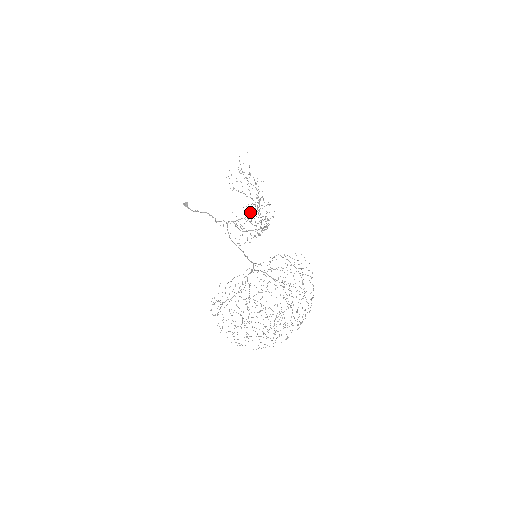
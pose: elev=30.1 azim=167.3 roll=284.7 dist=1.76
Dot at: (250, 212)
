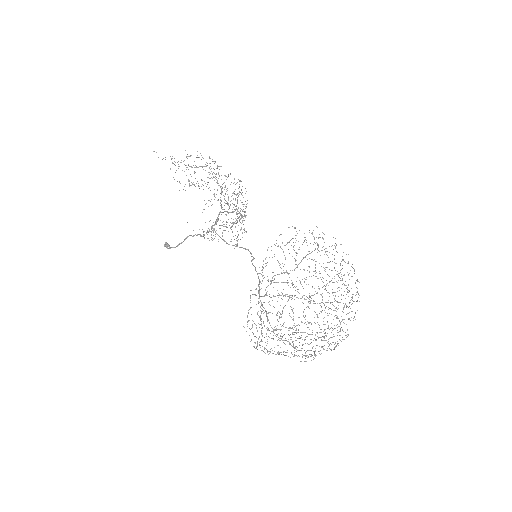
Dot at: (220, 199)
